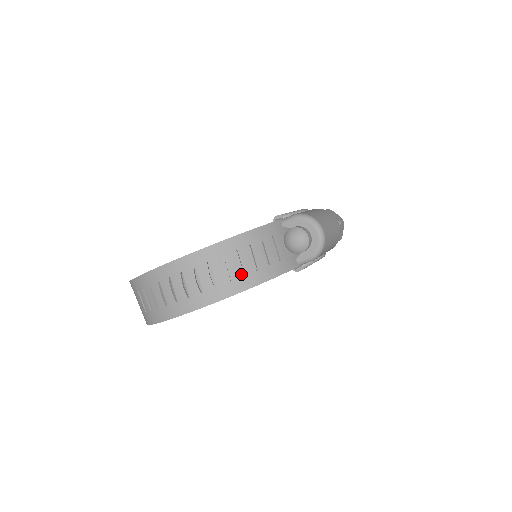
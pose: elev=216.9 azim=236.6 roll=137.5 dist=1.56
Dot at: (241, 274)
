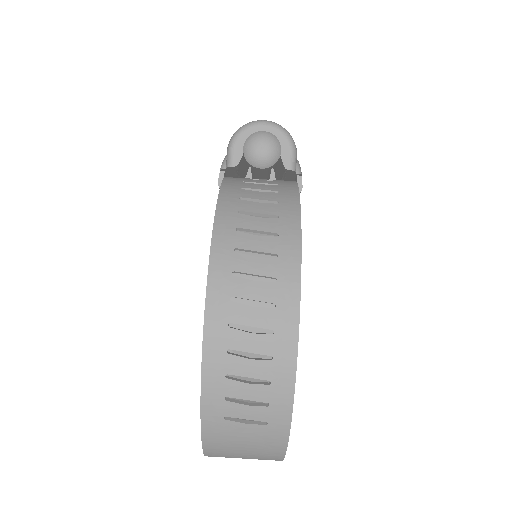
Dot at: (274, 219)
